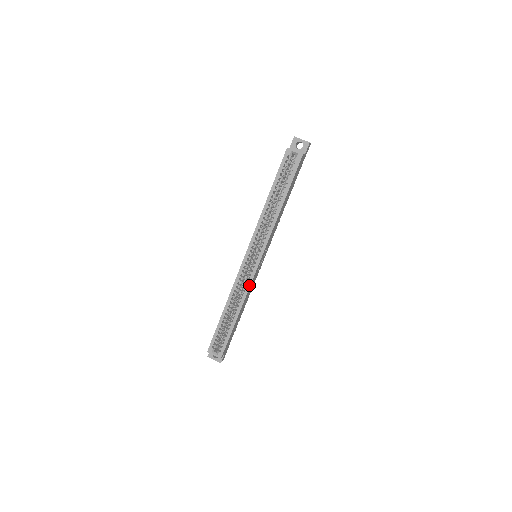
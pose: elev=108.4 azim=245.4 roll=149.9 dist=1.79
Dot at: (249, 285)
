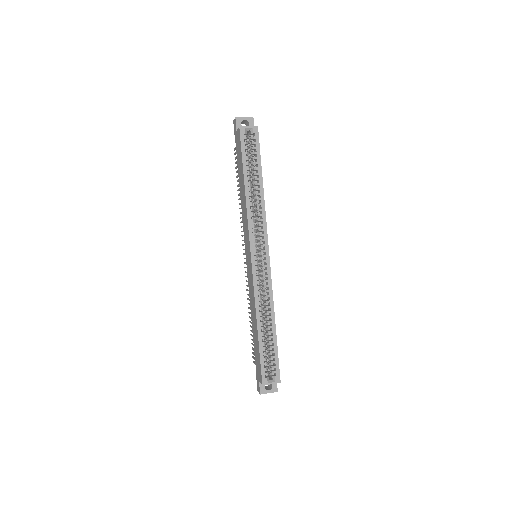
Dot at: (270, 285)
